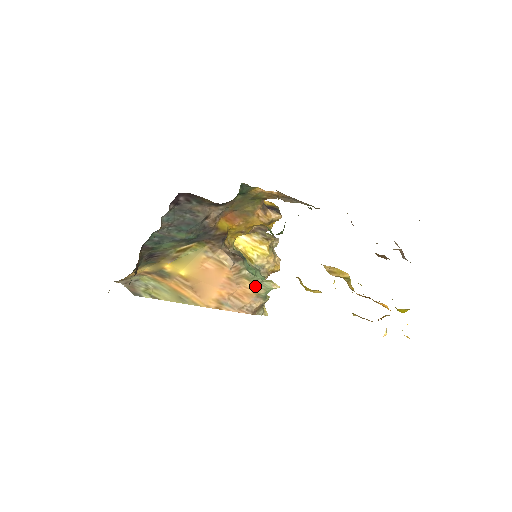
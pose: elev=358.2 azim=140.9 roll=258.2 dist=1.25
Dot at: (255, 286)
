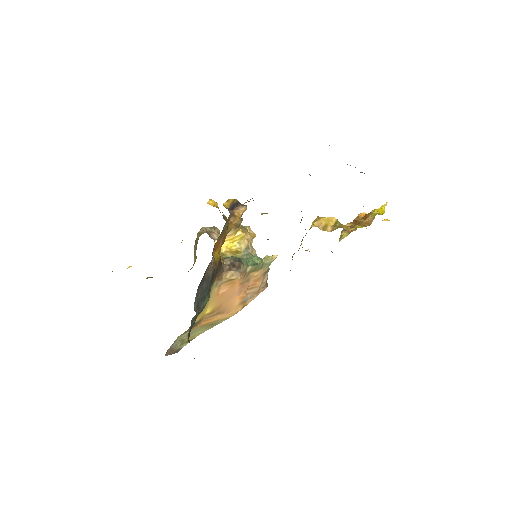
Dot at: (260, 270)
